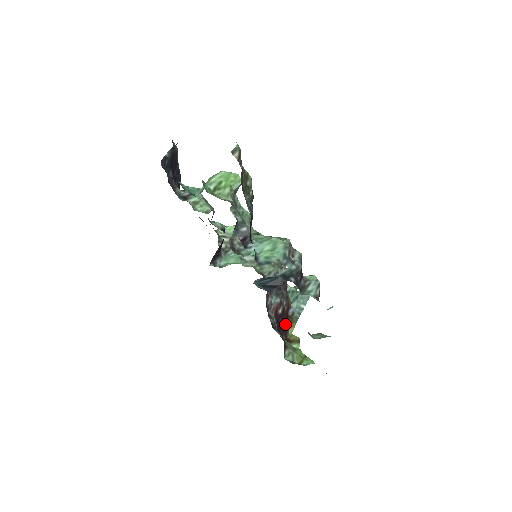
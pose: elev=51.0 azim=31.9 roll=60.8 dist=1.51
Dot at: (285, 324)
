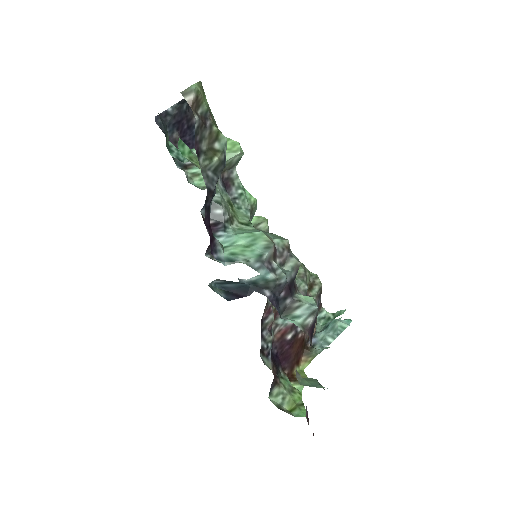
Dot at: (295, 355)
